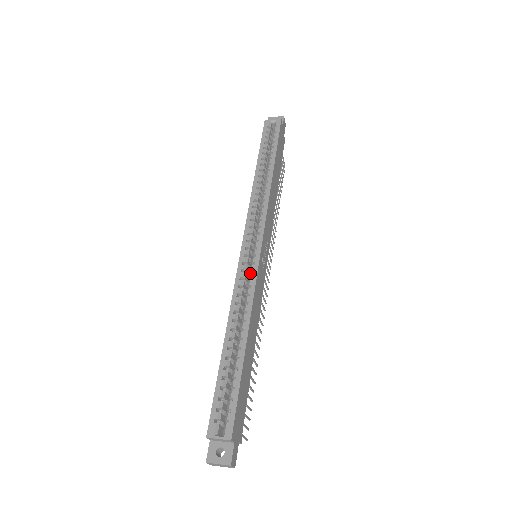
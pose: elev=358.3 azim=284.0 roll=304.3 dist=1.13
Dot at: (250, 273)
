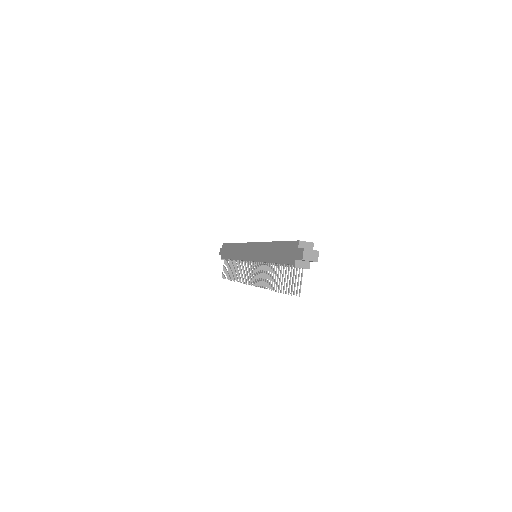
Dot at: occluded
